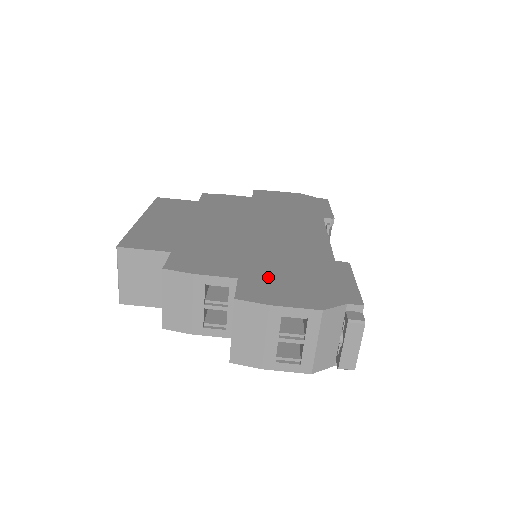
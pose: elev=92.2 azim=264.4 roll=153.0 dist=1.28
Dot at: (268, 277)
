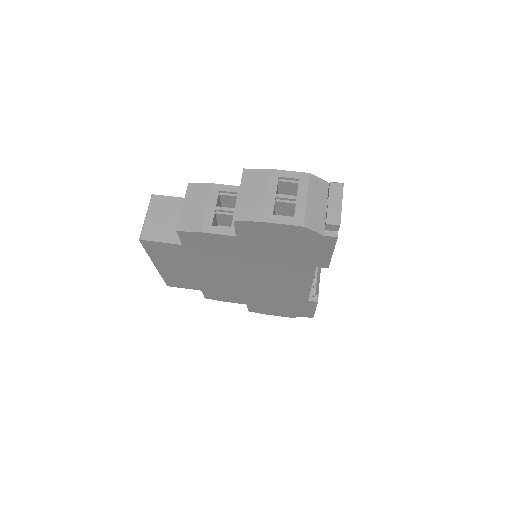
Dot at: occluded
